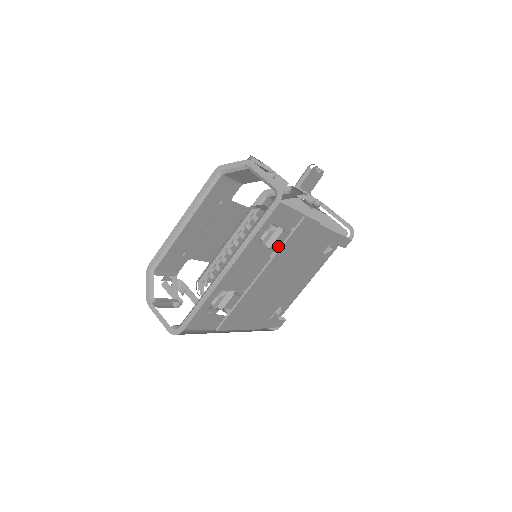
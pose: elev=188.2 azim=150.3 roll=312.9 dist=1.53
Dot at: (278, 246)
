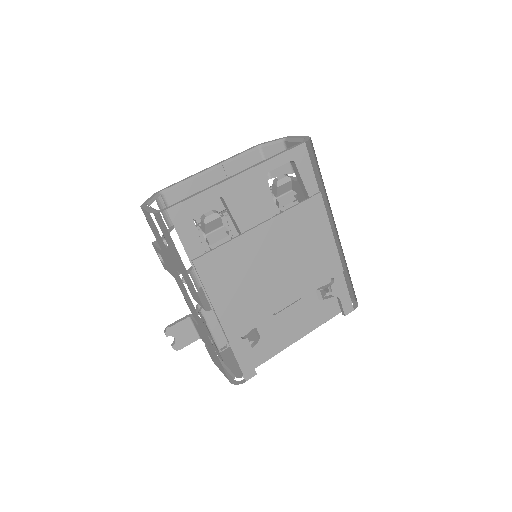
Dot at: occluded
